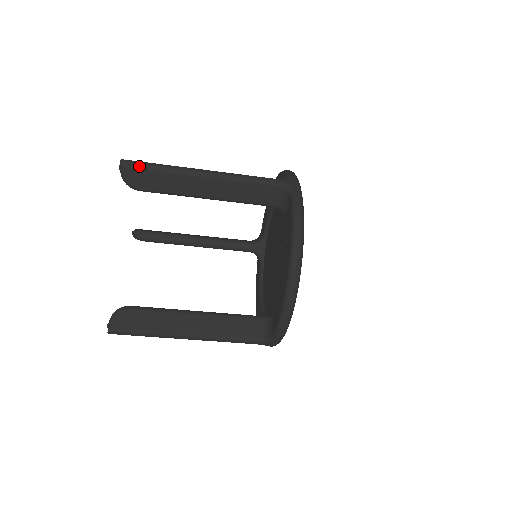
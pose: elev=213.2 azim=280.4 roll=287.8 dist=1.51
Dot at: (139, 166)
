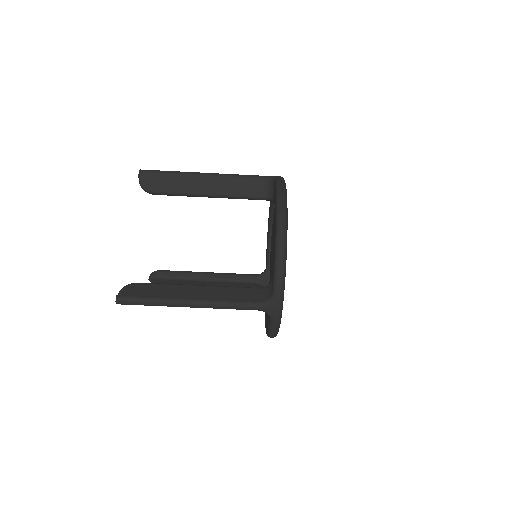
Dot at: (153, 171)
